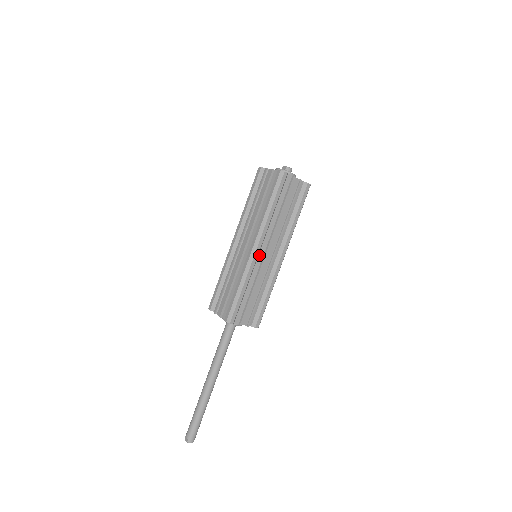
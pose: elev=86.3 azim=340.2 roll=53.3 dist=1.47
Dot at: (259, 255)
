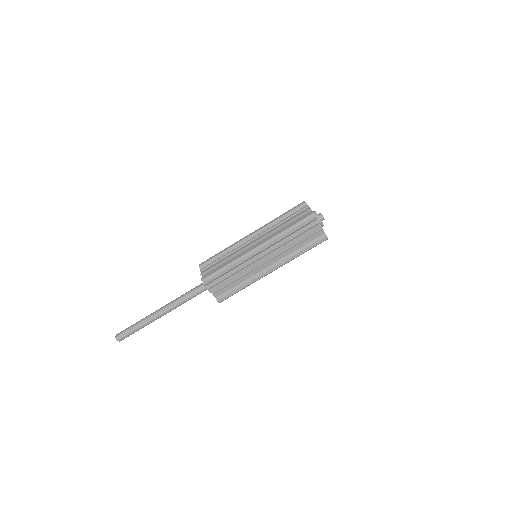
Dot at: (257, 255)
